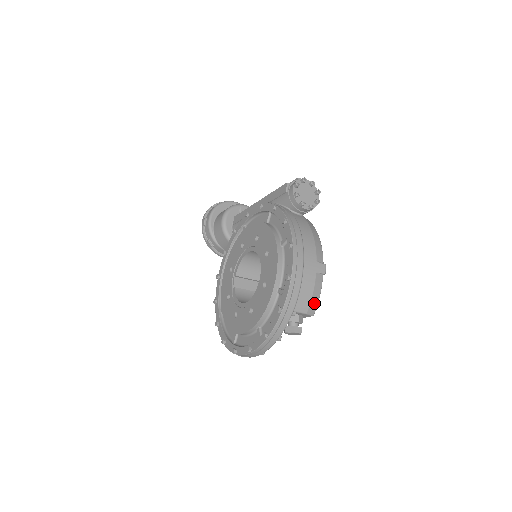
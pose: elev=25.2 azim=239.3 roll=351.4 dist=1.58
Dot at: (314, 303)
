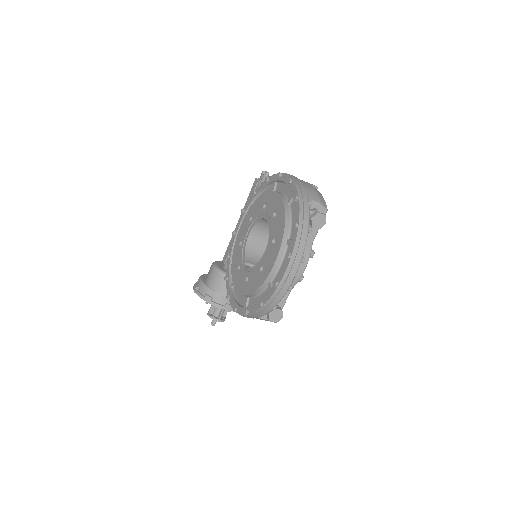
Dot at: (322, 199)
